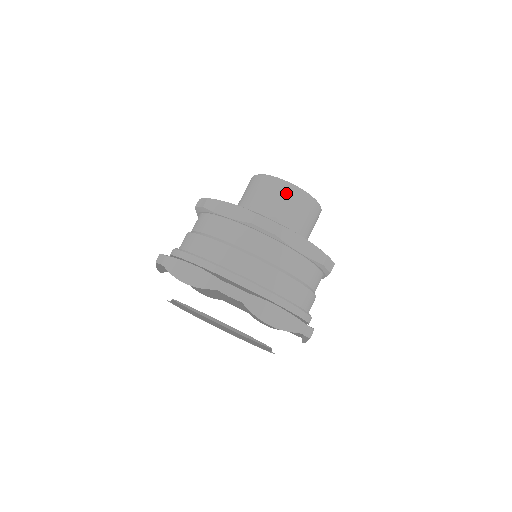
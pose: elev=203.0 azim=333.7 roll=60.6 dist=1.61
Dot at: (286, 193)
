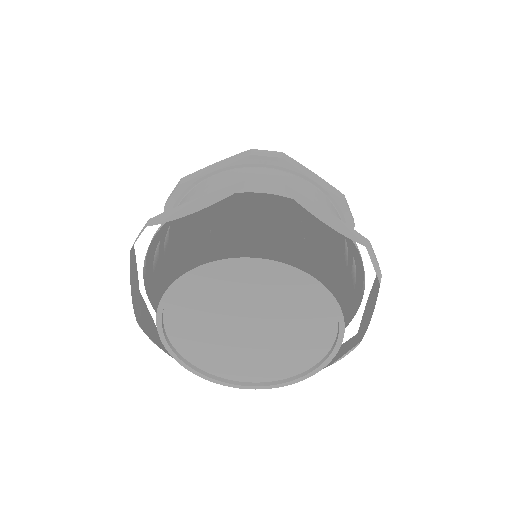
Dot at: occluded
